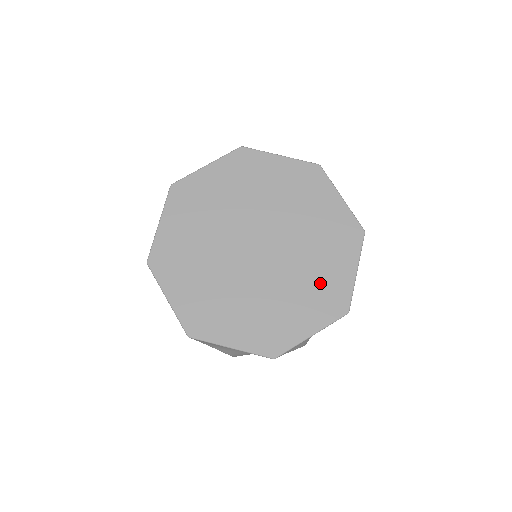
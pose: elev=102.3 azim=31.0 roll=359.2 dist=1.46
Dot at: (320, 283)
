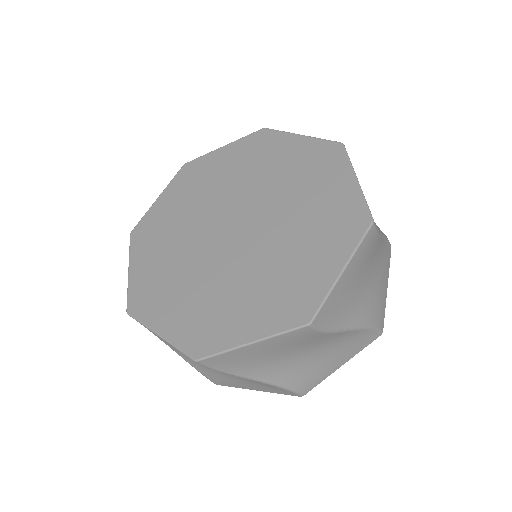
Dot at: (321, 215)
